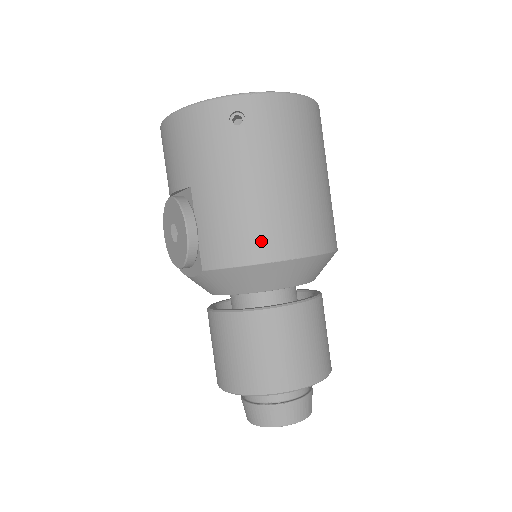
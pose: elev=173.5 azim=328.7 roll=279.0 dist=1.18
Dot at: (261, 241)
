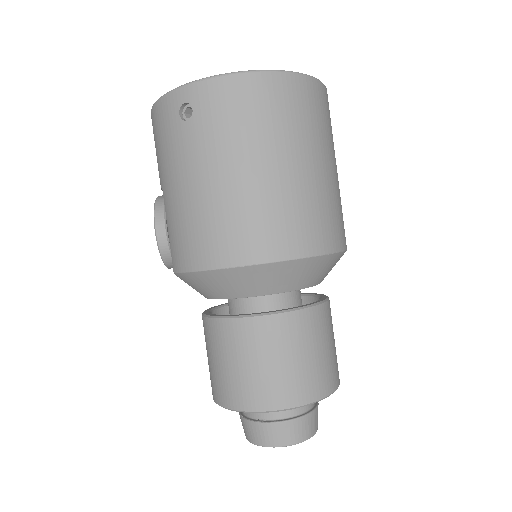
Dot at: (210, 245)
